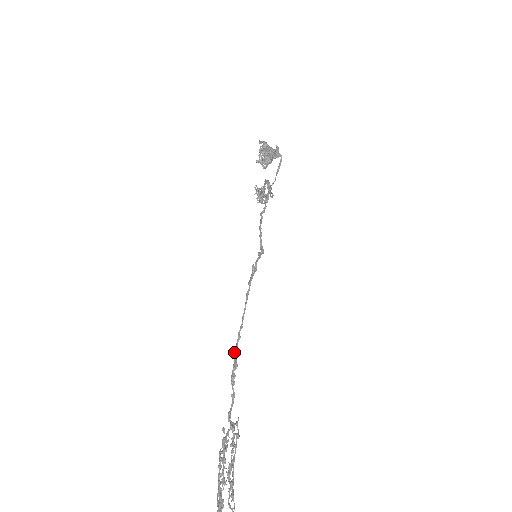
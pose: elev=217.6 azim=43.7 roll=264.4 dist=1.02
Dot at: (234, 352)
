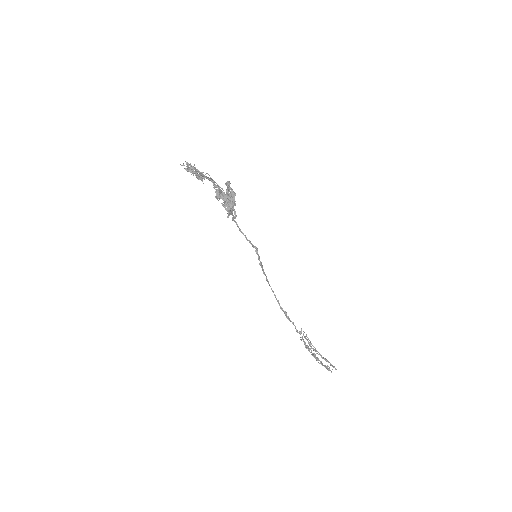
Dot at: (281, 309)
